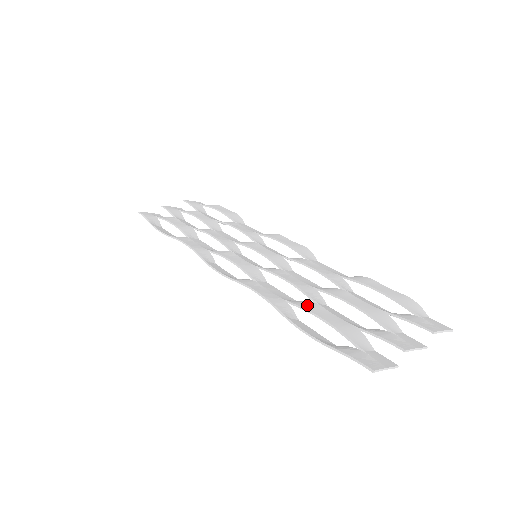
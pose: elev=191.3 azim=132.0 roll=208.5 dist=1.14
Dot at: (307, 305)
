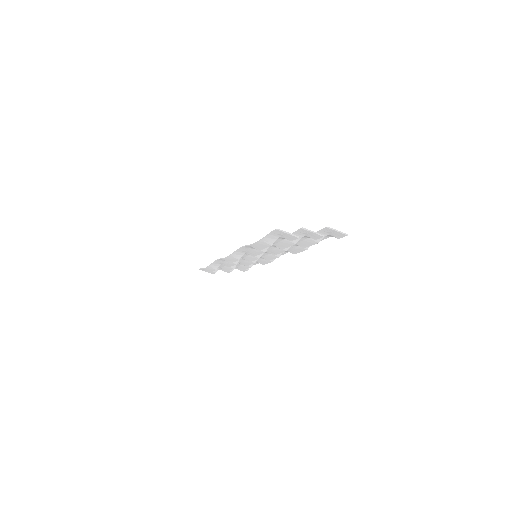
Dot at: occluded
